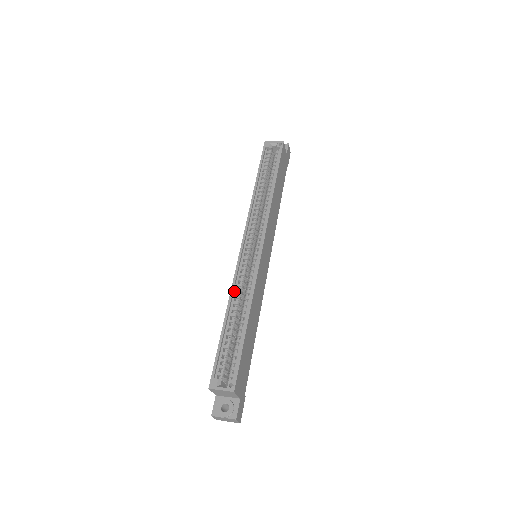
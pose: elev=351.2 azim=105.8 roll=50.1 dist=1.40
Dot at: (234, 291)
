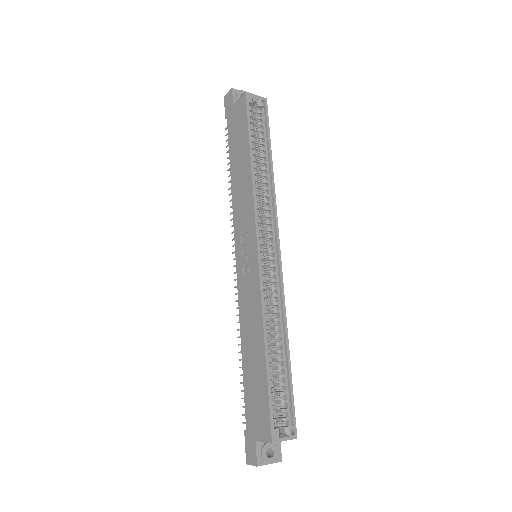
Dot at: (263, 312)
